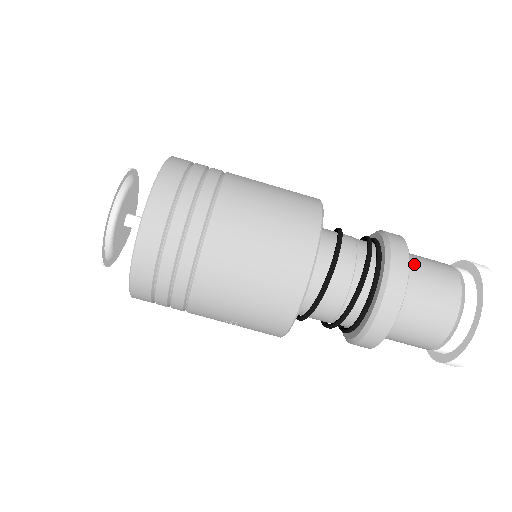
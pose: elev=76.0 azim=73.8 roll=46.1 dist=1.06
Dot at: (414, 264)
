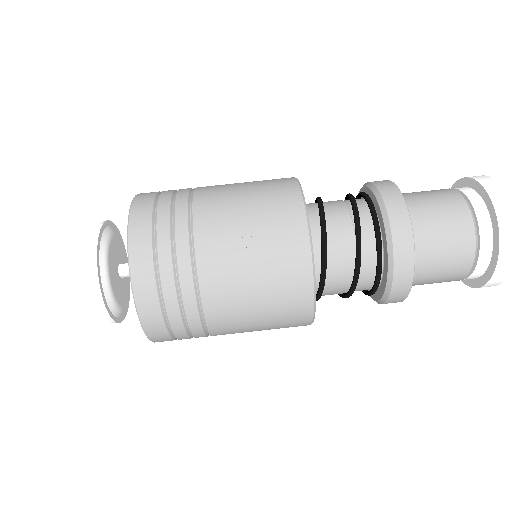
Dot at: occluded
